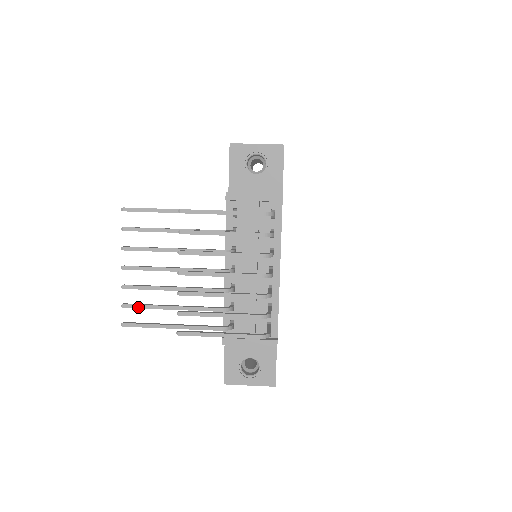
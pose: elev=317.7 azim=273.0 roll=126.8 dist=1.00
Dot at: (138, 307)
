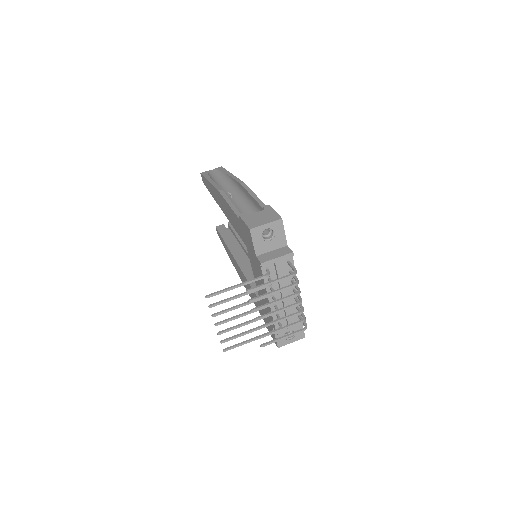
Dot at: occluded
